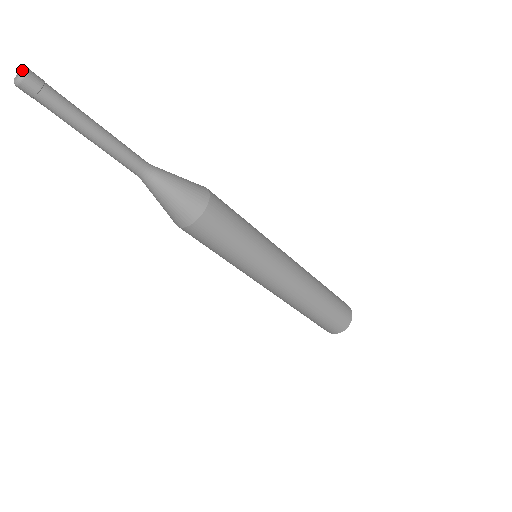
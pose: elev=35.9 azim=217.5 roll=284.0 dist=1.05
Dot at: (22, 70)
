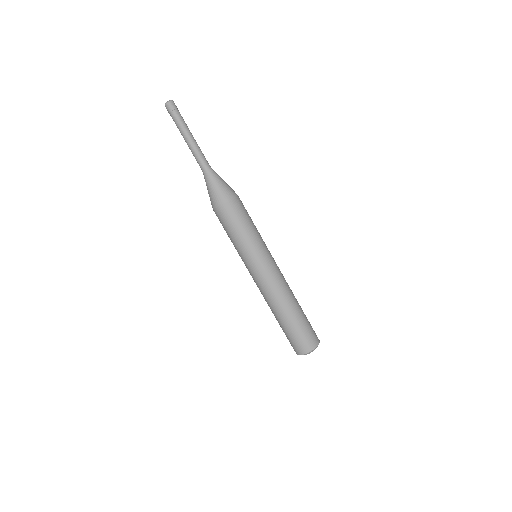
Dot at: (171, 100)
